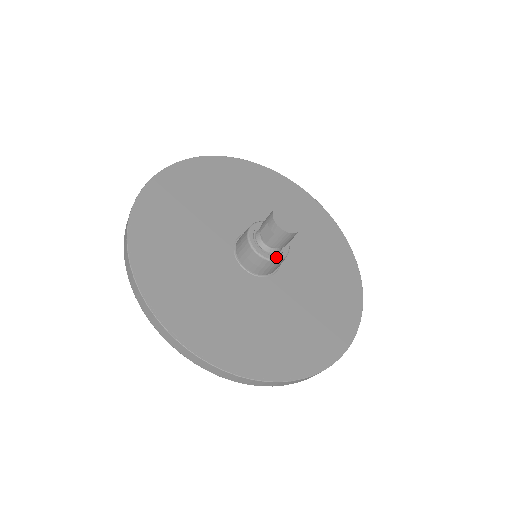
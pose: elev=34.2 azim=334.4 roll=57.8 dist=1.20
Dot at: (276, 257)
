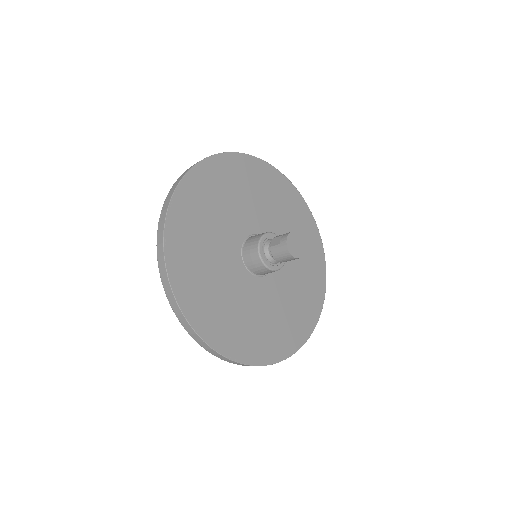
Dot at: (267, 263)
